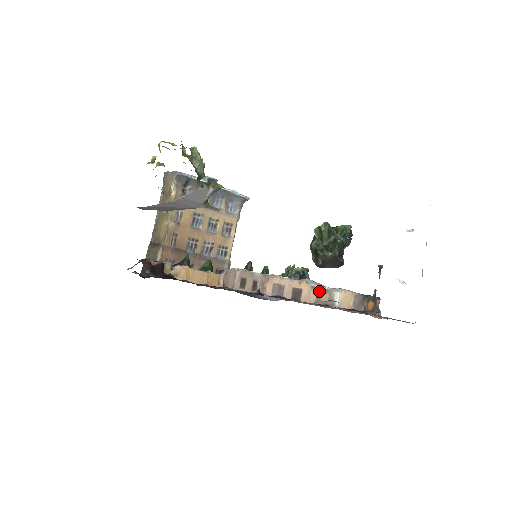
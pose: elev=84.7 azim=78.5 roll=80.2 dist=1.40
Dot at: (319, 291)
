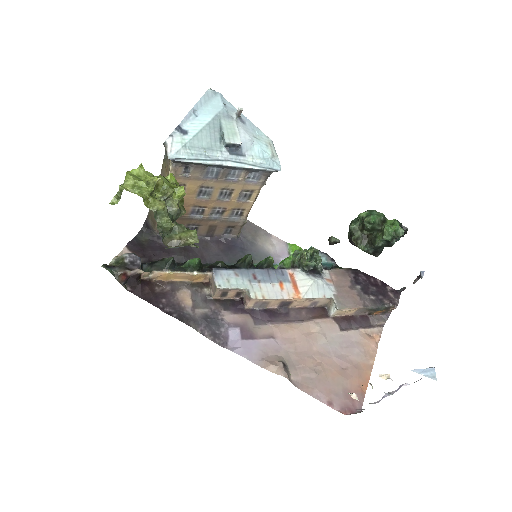
Dot at: (317, 299)
